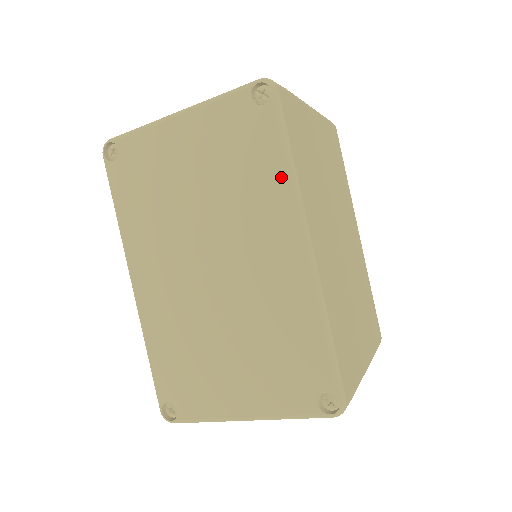
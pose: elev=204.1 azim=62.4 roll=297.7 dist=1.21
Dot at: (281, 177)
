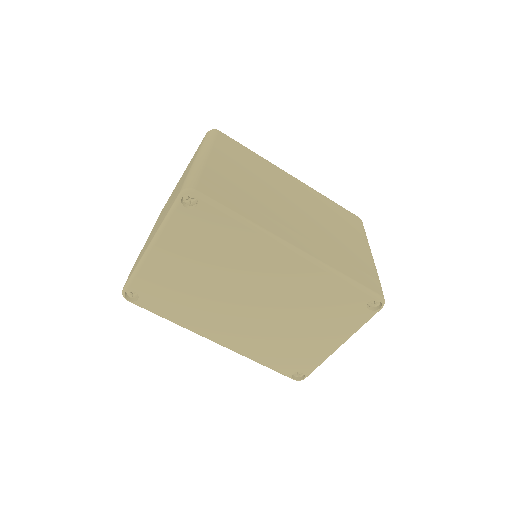
Dot at: (245, 231)
